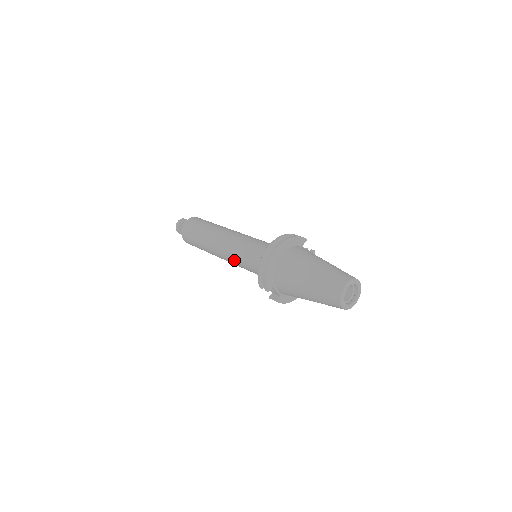
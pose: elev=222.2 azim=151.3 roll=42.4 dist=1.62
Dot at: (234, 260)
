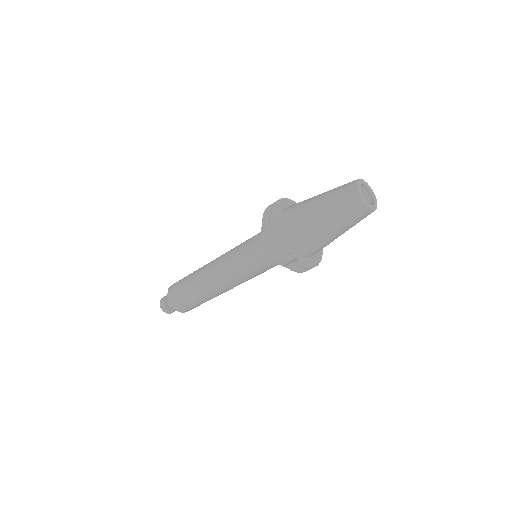
Dot at: (234, 268)
